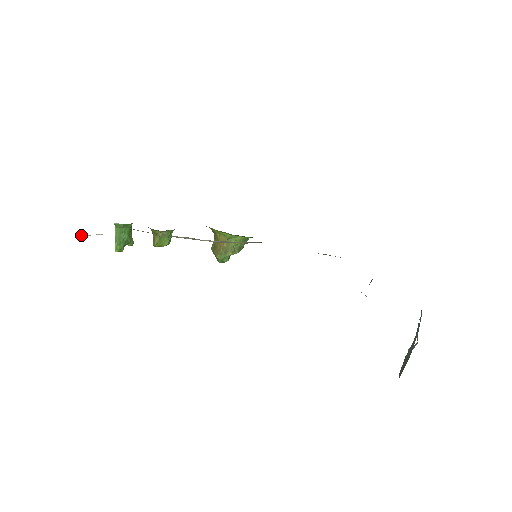
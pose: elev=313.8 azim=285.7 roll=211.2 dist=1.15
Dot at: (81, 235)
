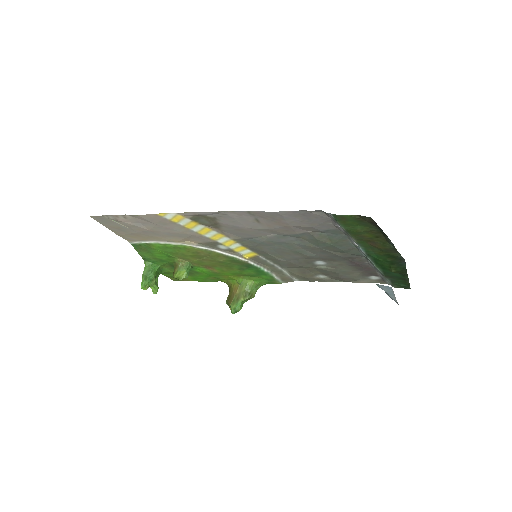
Dot at: (114, 221)
